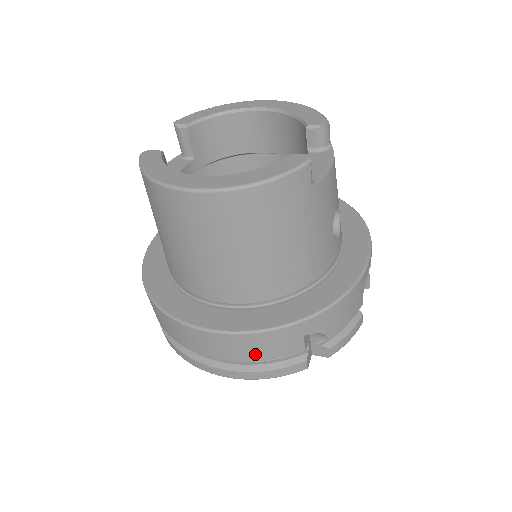
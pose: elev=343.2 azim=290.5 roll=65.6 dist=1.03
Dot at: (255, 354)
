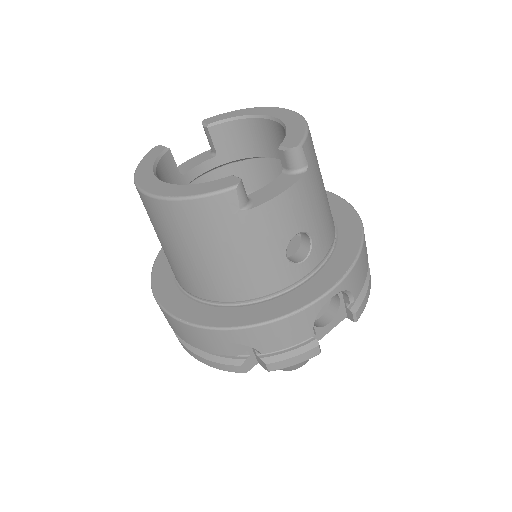
Dot at: (195, 342)
